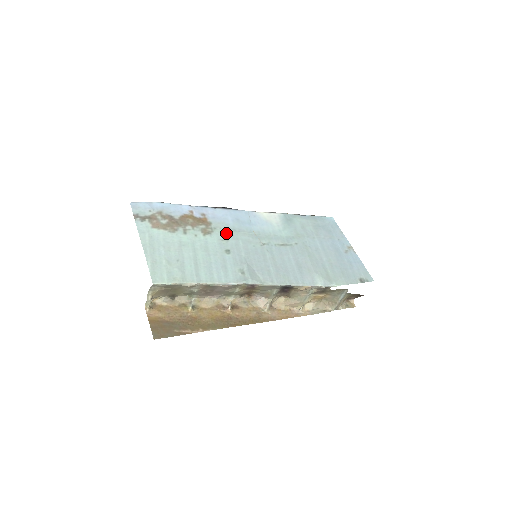
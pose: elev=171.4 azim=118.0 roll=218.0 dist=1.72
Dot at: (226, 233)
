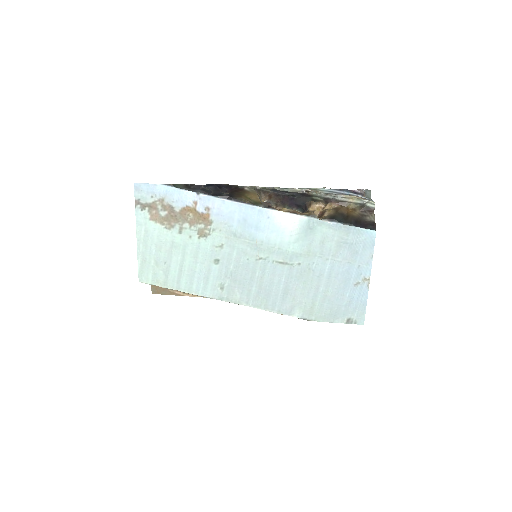
Dot at: (224, 238)
